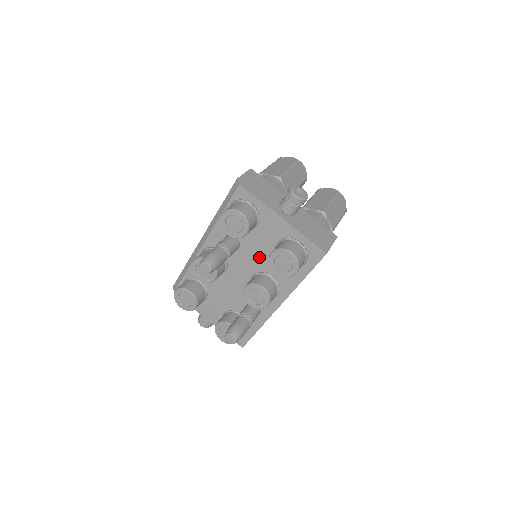
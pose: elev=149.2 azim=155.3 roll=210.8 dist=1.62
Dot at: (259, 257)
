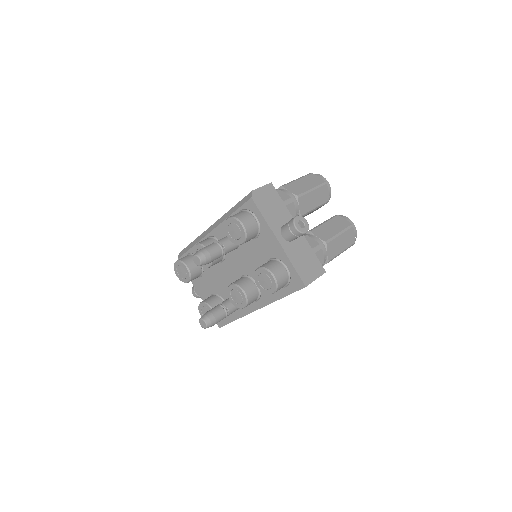
Dot at: (251, 263)
